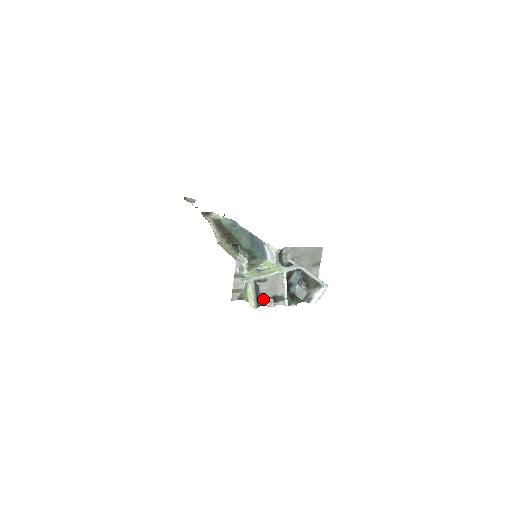
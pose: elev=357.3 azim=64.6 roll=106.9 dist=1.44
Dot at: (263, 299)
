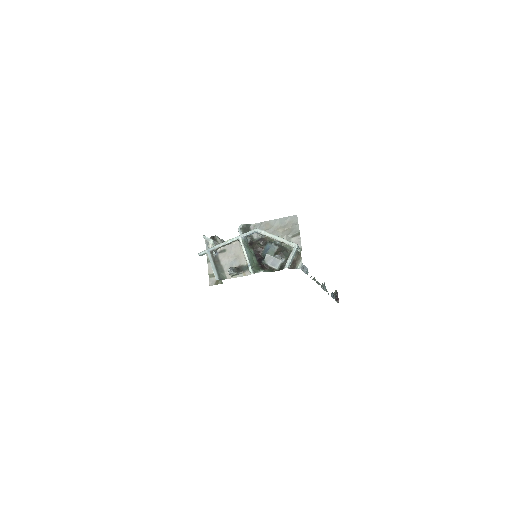
Dot at: (227, 271)
